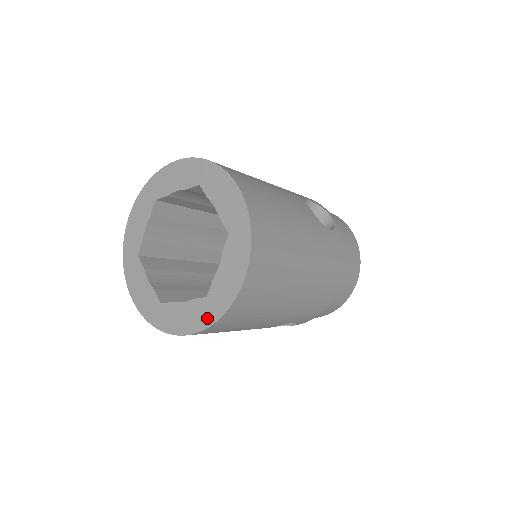
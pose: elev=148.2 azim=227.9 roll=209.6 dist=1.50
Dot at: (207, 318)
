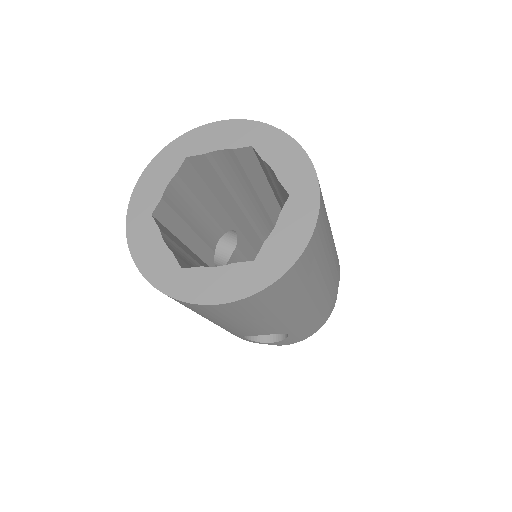
Dot at: (253, 284)
